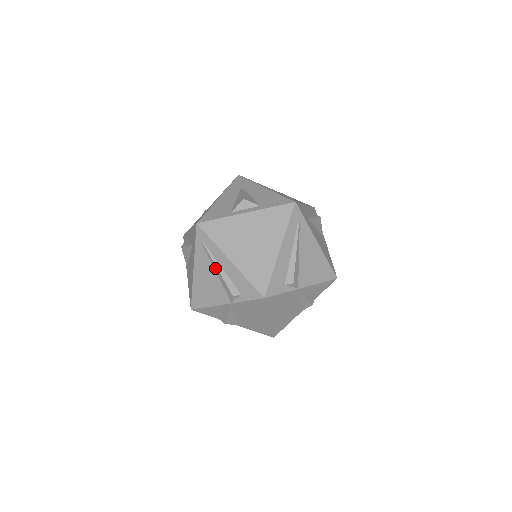
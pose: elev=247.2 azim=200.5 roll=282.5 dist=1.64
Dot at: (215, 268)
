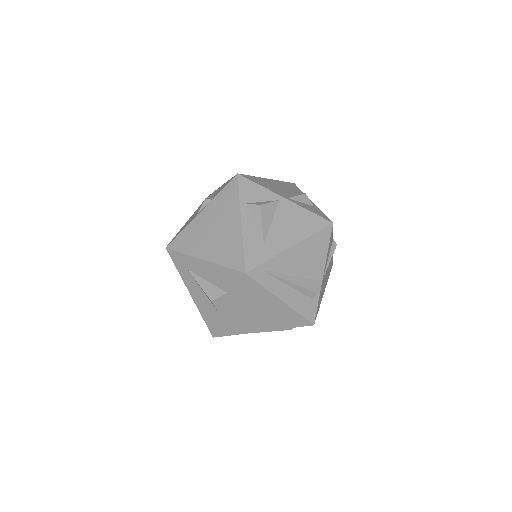
Dot at: occluded
